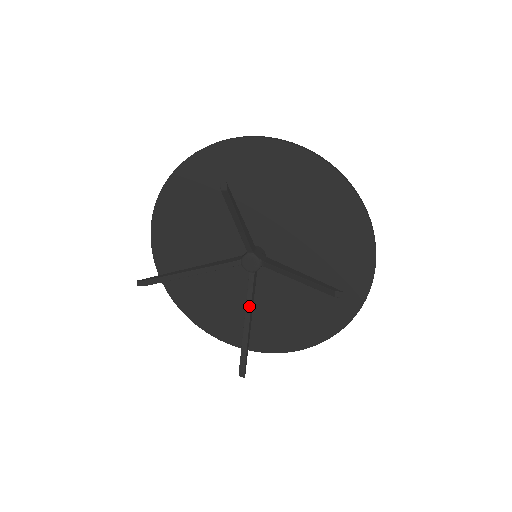
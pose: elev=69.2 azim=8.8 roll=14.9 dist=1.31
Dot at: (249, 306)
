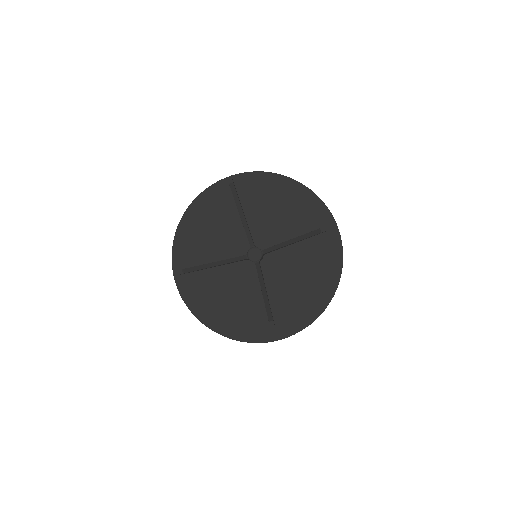
Dot at: (262, 281)
